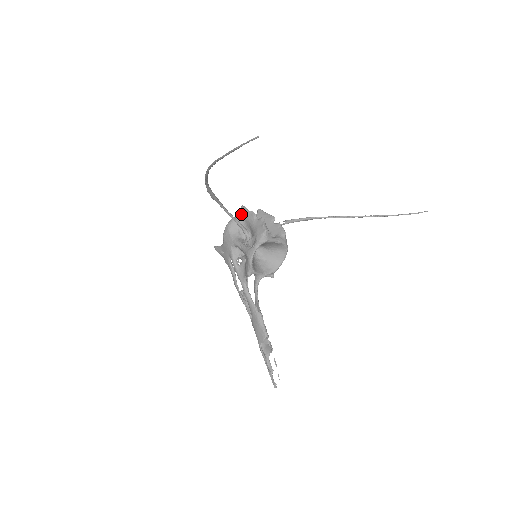
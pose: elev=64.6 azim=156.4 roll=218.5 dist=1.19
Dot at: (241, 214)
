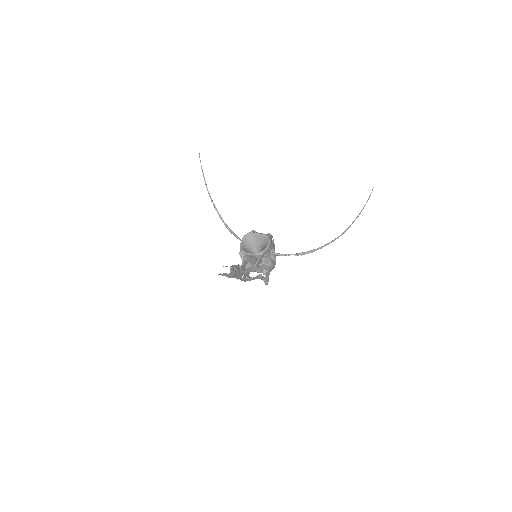
Dot at: occluded
